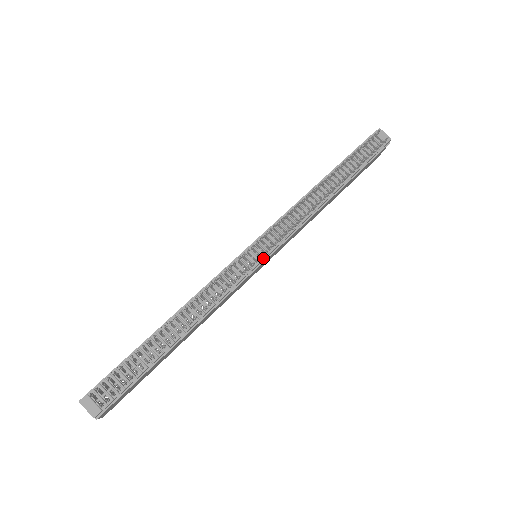
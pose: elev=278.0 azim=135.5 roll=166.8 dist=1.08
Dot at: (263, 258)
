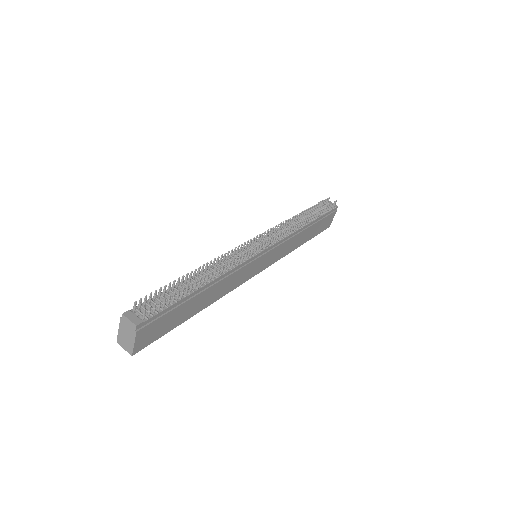
Dot at: (264, 249)
